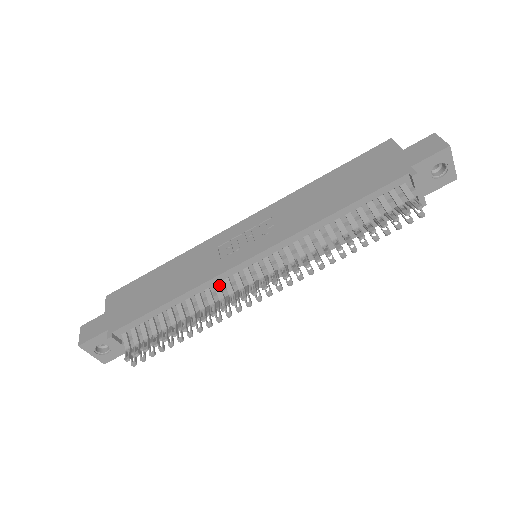
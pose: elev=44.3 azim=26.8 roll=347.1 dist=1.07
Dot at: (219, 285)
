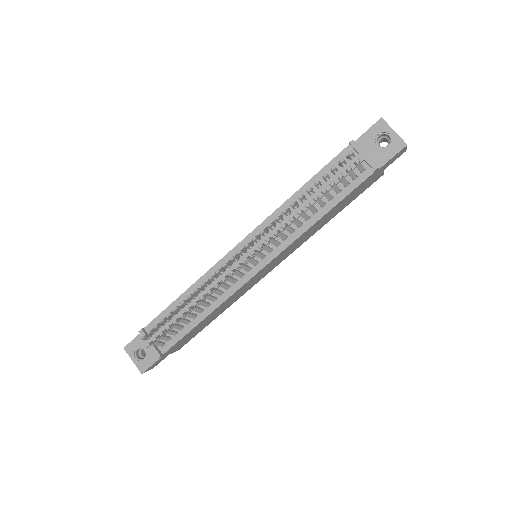
Dot at: occluded
